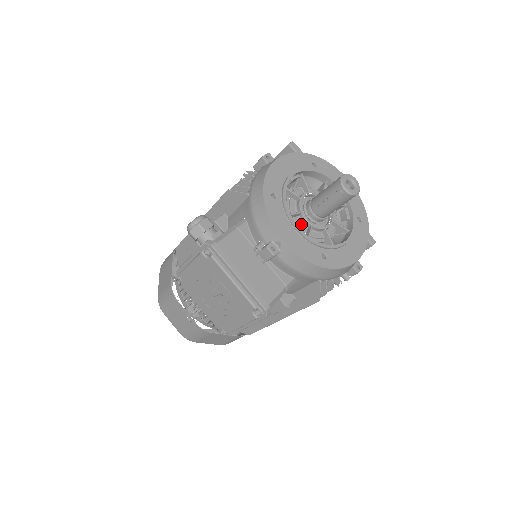
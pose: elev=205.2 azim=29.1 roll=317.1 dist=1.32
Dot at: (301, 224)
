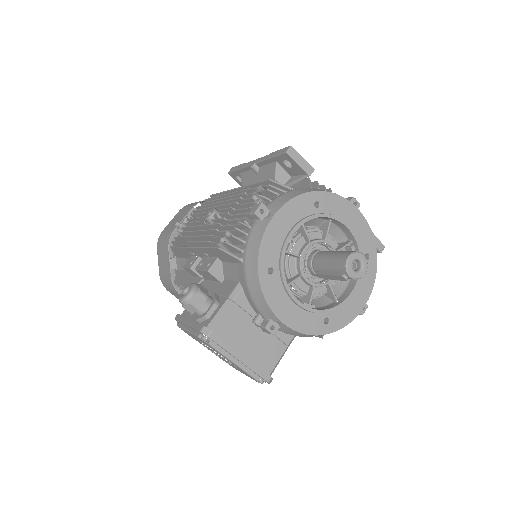
Dot at: (302, 284)
